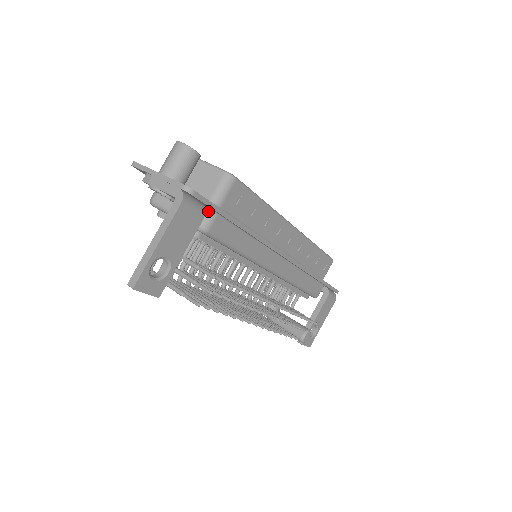
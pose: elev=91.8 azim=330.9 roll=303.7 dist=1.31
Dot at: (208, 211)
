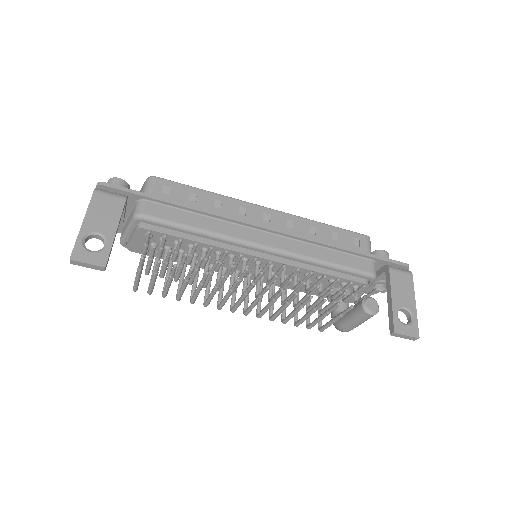
Dot at: (138, 203)
